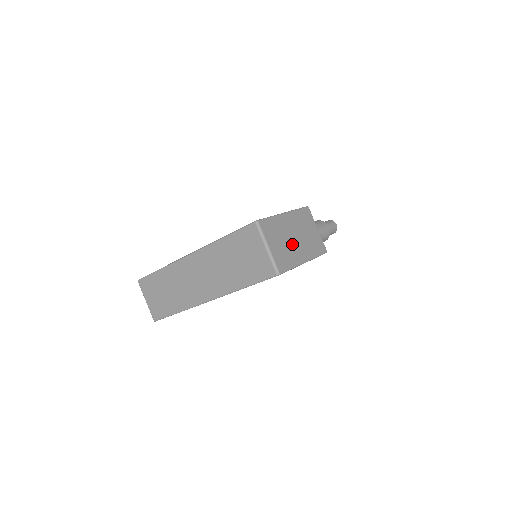
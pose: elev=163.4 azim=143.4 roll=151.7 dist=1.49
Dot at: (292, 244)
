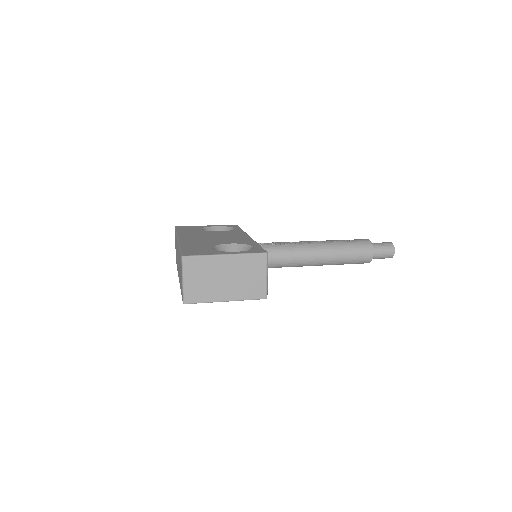
Dot at: (218, 283)
